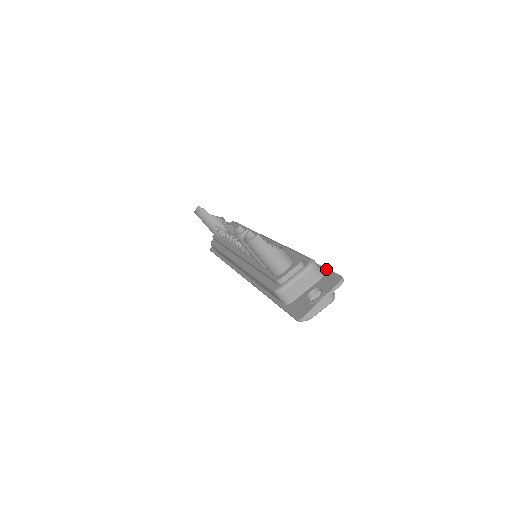
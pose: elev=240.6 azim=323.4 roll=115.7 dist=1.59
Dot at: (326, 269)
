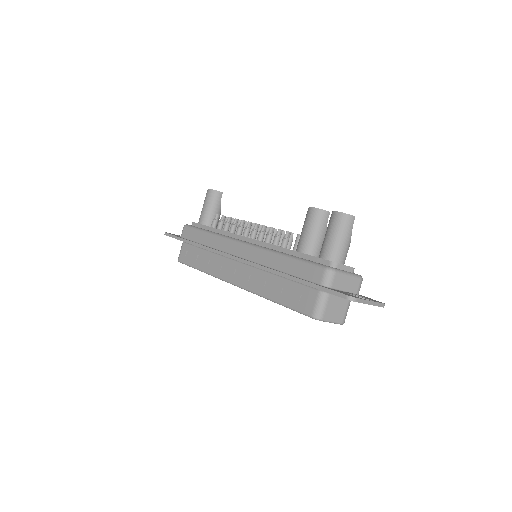
Dot at: occluded
